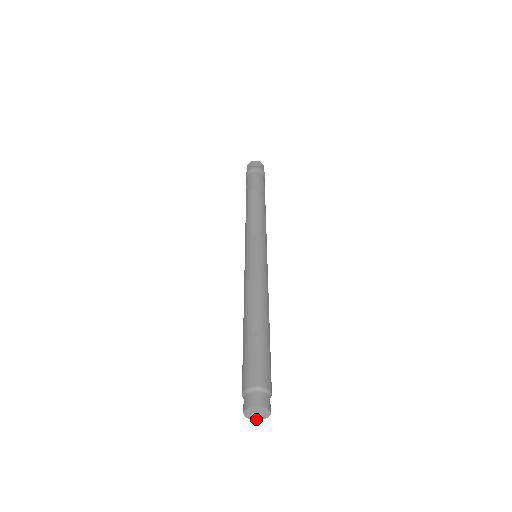
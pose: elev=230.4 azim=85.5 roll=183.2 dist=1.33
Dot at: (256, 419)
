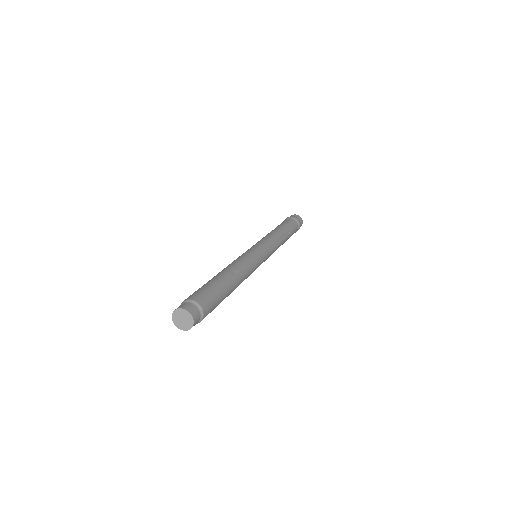
Dot at: (189, 328)
